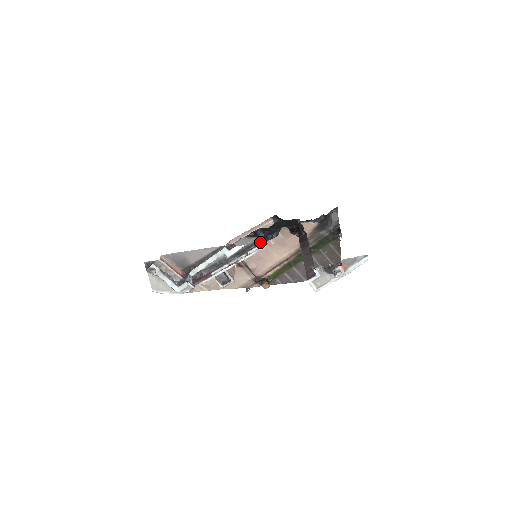
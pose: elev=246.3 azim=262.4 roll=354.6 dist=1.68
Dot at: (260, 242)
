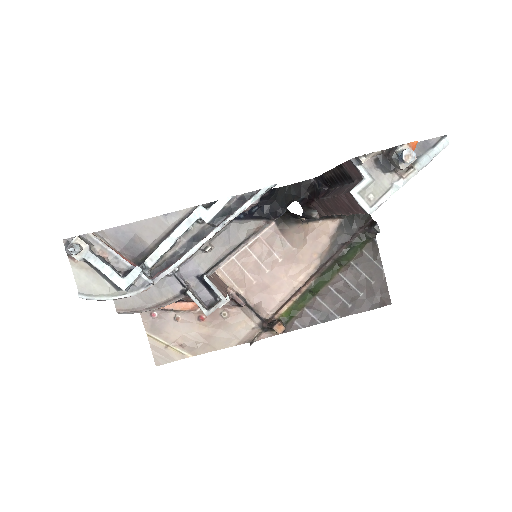
Dot at: (257, 192)
